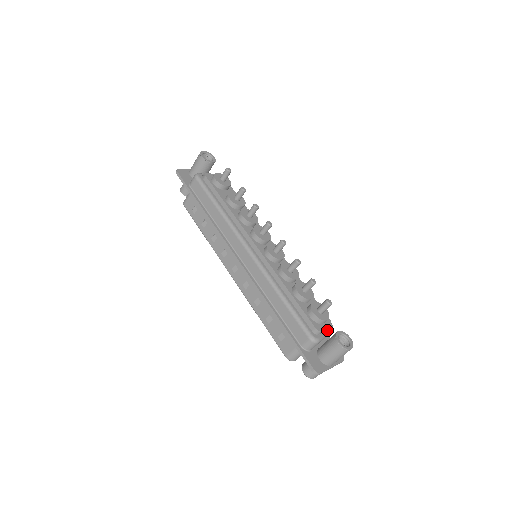
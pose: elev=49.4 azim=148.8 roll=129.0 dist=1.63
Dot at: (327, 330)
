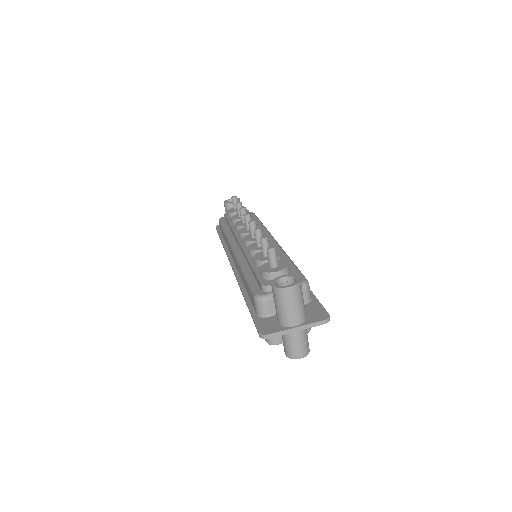
Dot at: occluded
